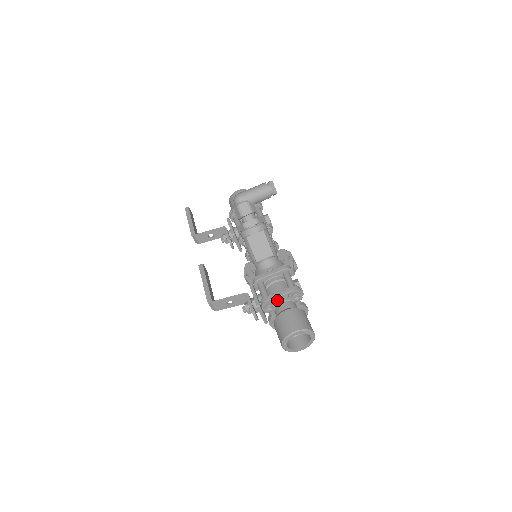
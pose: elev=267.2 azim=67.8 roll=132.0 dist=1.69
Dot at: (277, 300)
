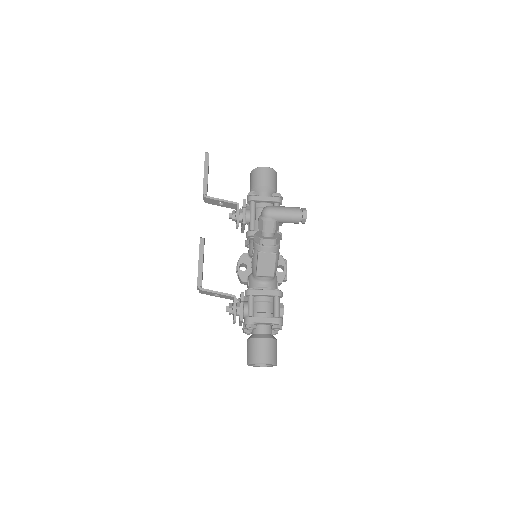
Dot at: (260, 323)
